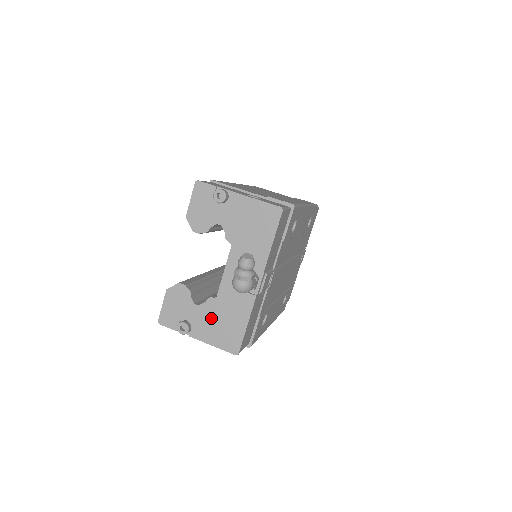
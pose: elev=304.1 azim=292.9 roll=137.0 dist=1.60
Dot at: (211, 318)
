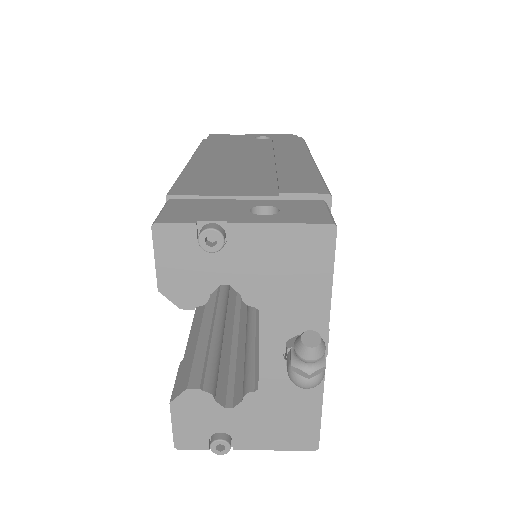
Dot at: (259, 418)
